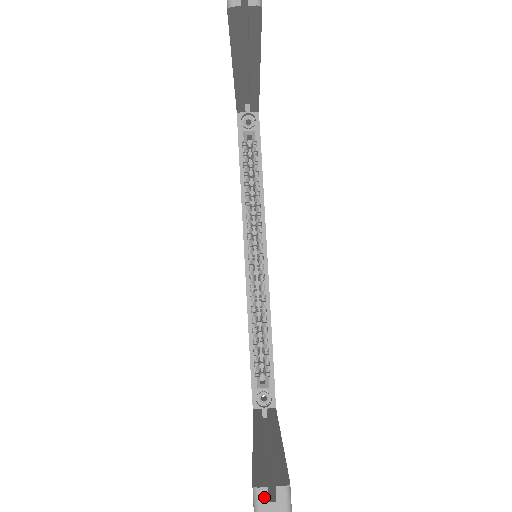
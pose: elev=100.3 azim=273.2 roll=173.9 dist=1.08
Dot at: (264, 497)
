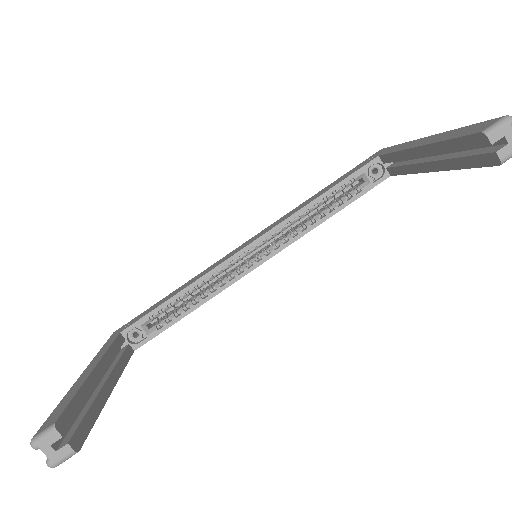
Dot at: (52, 439)
